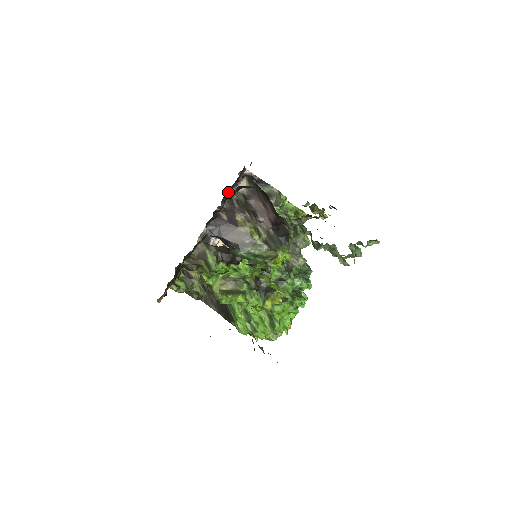
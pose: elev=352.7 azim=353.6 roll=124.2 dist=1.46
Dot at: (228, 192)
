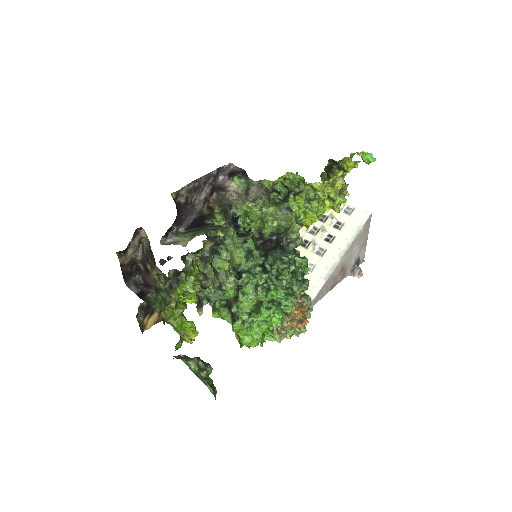
Dot at: (188, 216)
